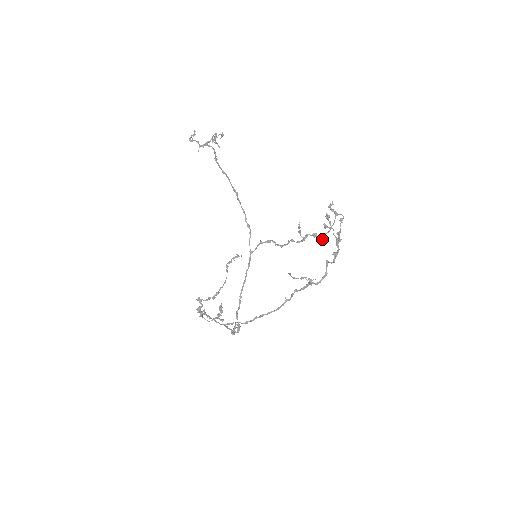
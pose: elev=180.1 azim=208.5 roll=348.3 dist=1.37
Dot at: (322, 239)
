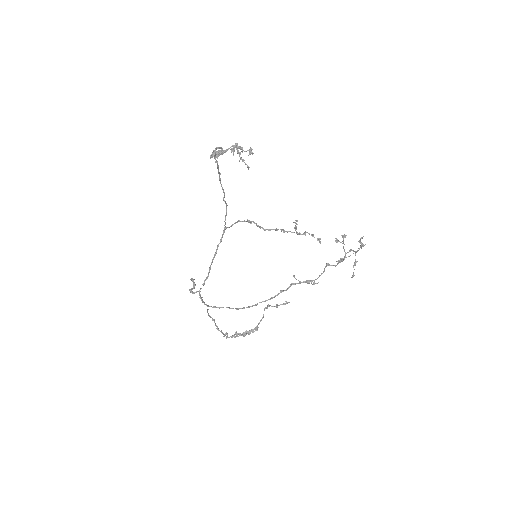
Dot at: (341, 260)
